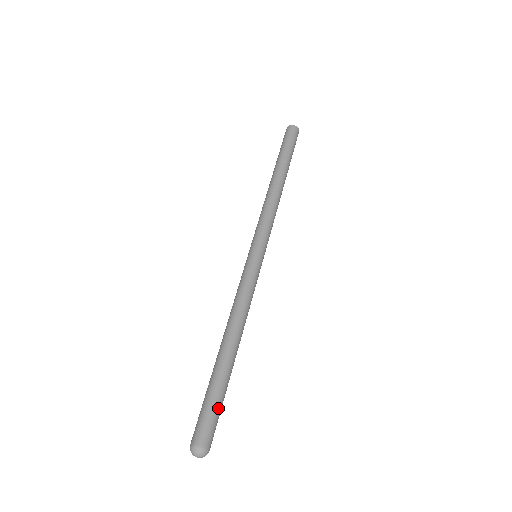
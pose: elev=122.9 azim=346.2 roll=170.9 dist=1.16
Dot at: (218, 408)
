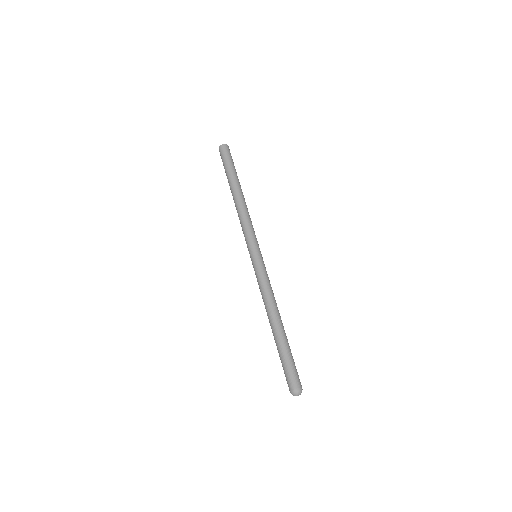
Dot at: (293, 363)
